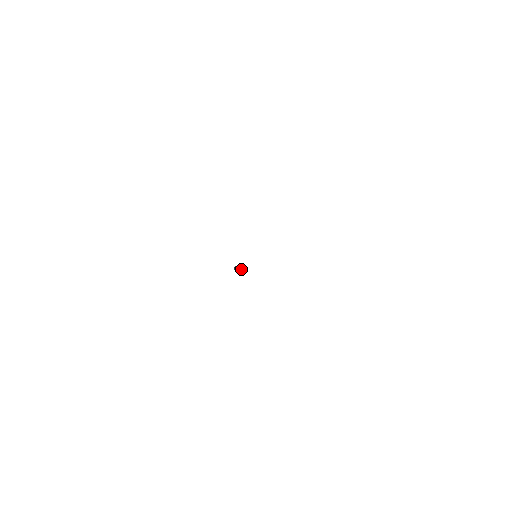
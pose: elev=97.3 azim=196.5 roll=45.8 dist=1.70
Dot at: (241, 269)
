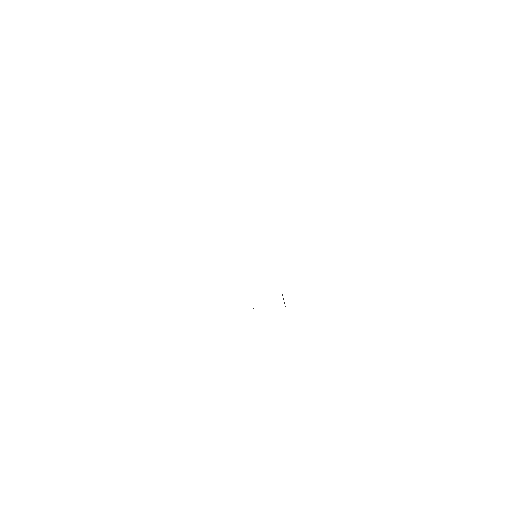
Dot at: occluded
